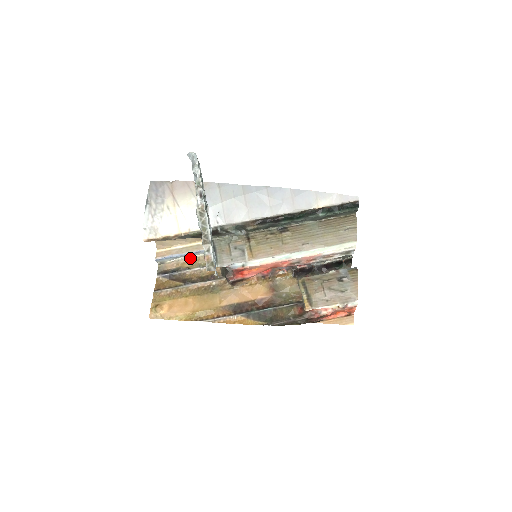
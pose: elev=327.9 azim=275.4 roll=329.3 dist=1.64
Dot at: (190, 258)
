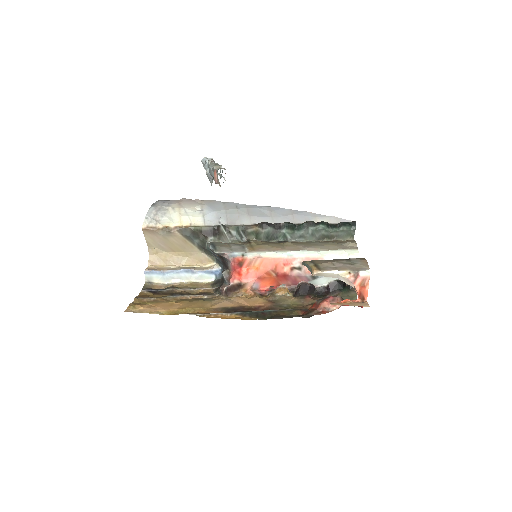
Dot at: (181, 282)
